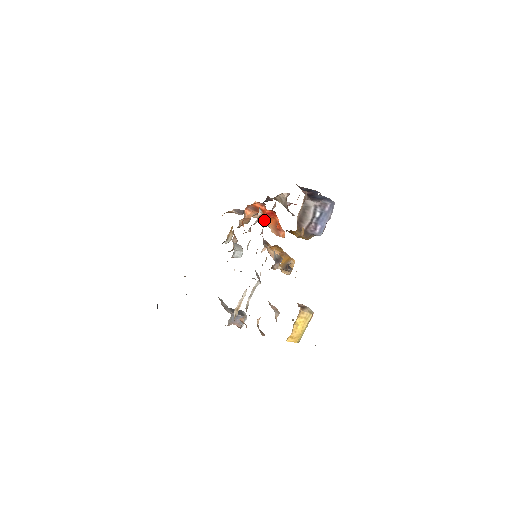
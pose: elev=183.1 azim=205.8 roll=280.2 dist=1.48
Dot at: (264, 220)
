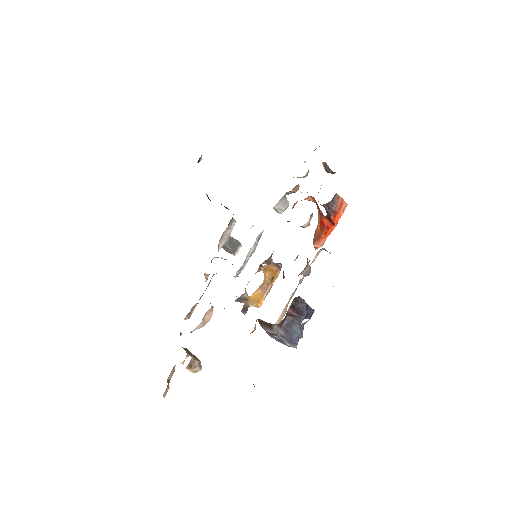
Dot at: occluded
